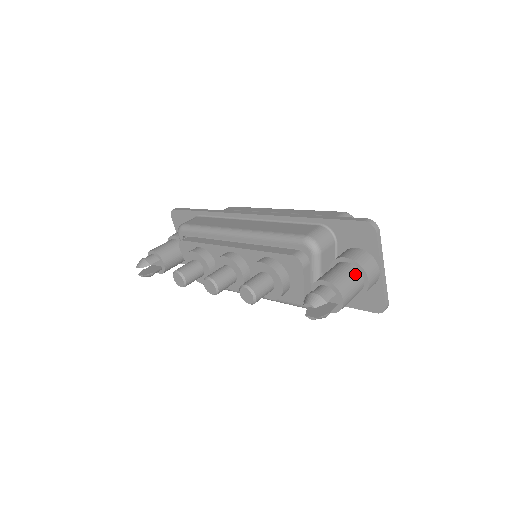
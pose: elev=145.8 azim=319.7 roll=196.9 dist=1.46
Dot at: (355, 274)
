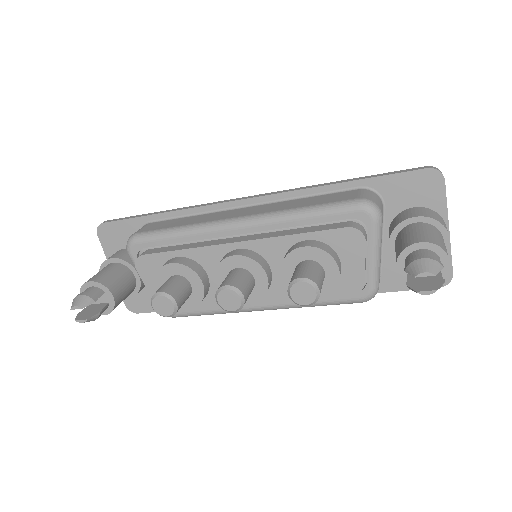
Dot at: (438, 233)
